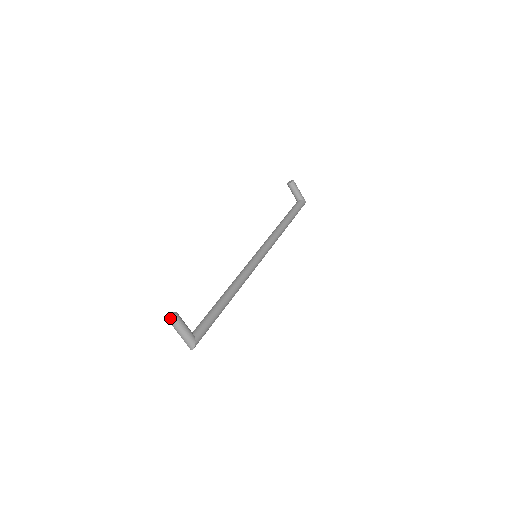
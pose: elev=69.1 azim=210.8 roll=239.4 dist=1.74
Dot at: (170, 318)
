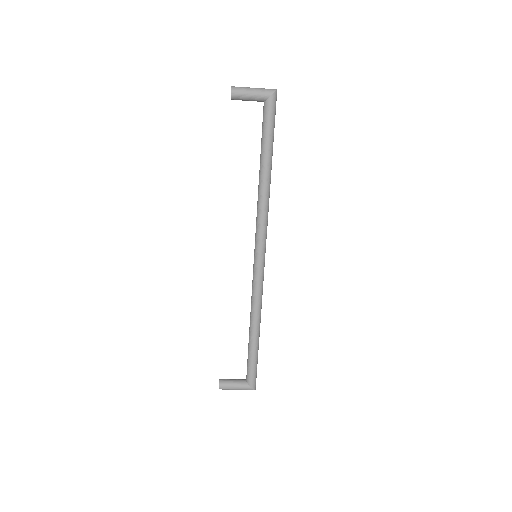
Dot at: occluded
